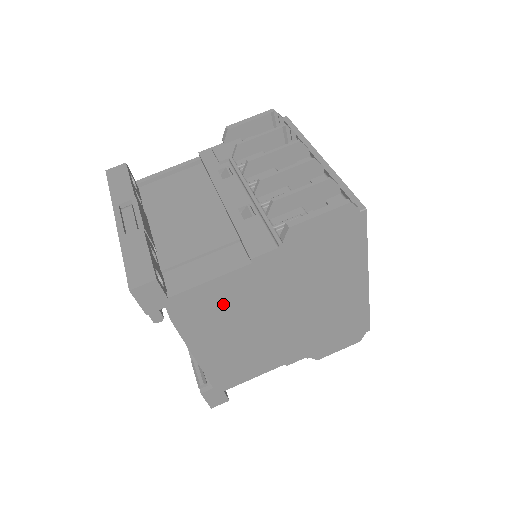
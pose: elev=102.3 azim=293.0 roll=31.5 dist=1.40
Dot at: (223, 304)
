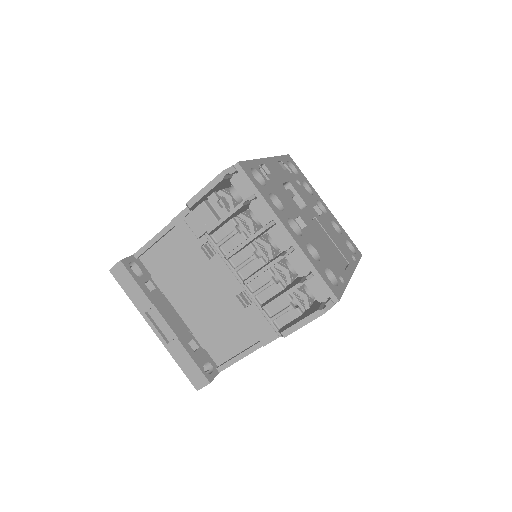
Dot at: occluded
